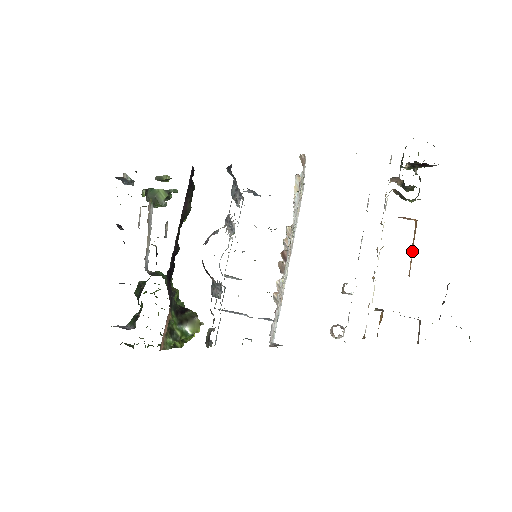
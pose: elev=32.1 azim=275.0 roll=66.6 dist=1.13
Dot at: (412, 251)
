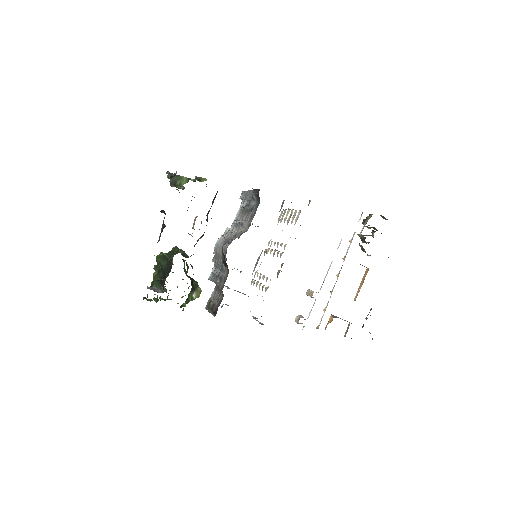
Dot at: (360, 286)
